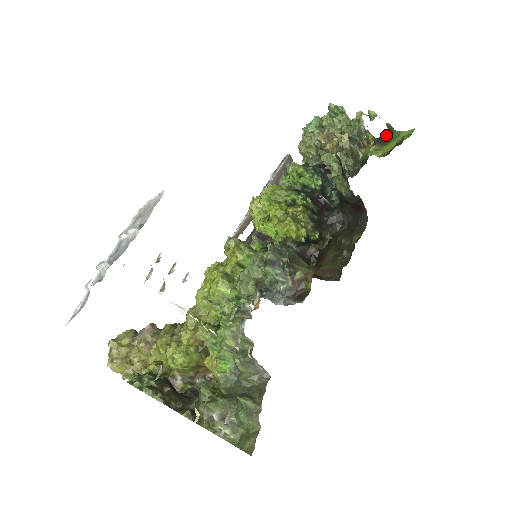
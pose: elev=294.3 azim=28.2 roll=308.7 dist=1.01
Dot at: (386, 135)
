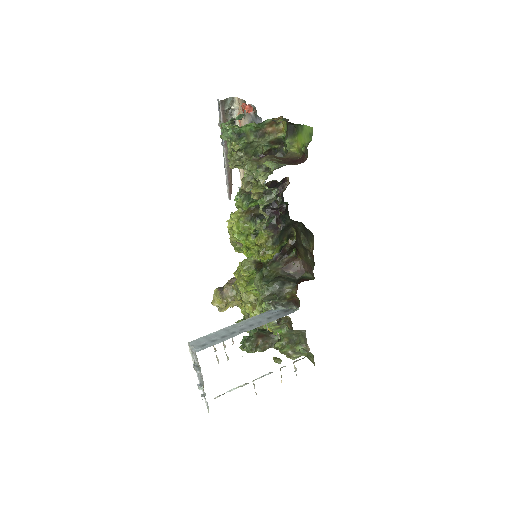
Dot at: (292, 124)
